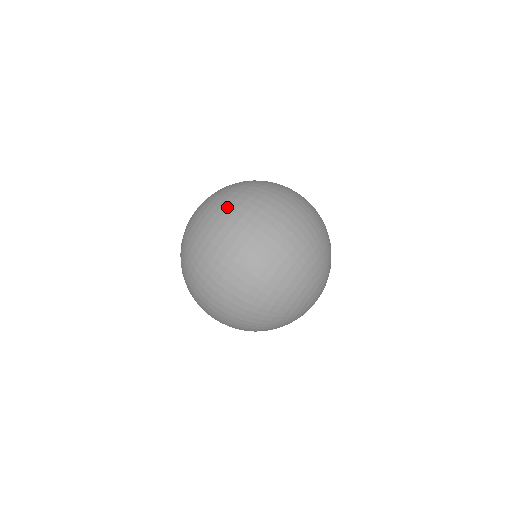
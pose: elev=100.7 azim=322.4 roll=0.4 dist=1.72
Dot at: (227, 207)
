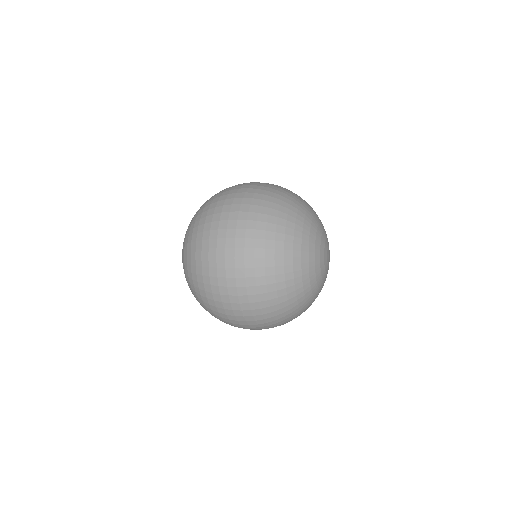
Dot at: occluded
